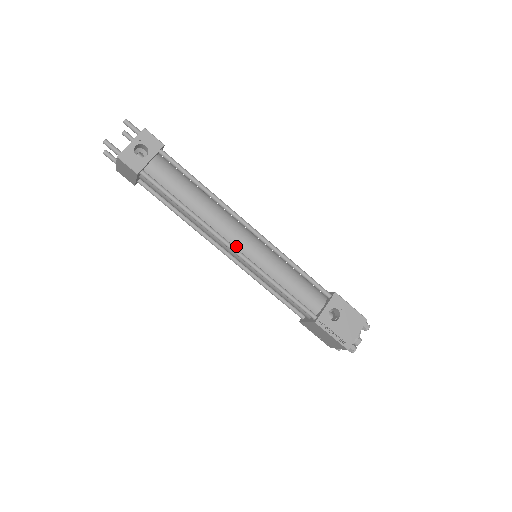
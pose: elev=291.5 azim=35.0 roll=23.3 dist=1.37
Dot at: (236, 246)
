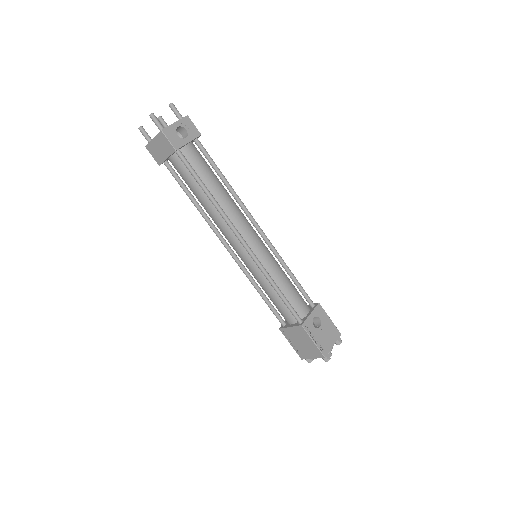
Dot at: (245, 240)
